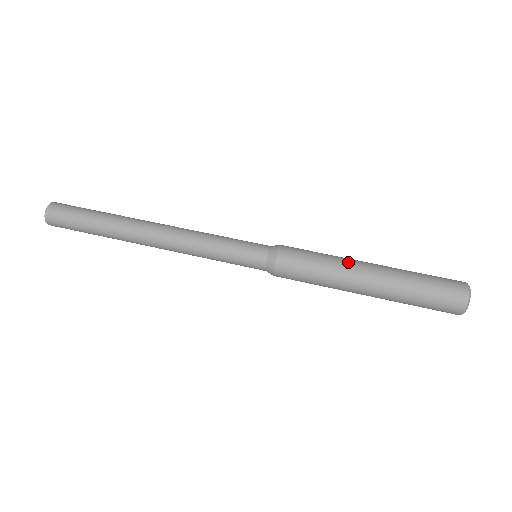
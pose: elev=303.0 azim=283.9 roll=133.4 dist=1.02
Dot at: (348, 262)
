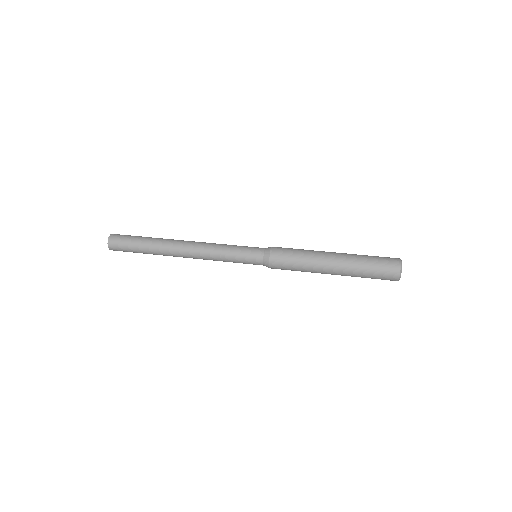
Dot at: (319, 251)
